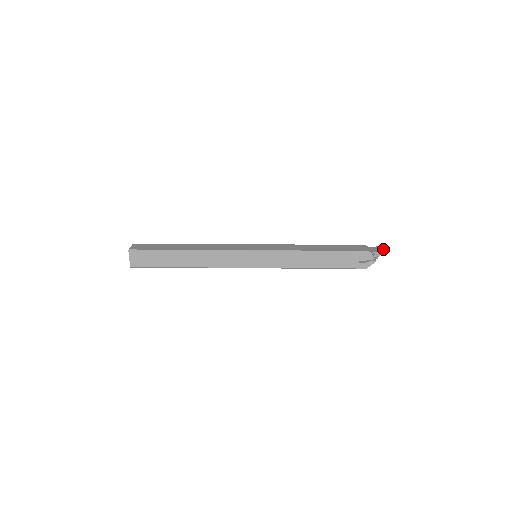
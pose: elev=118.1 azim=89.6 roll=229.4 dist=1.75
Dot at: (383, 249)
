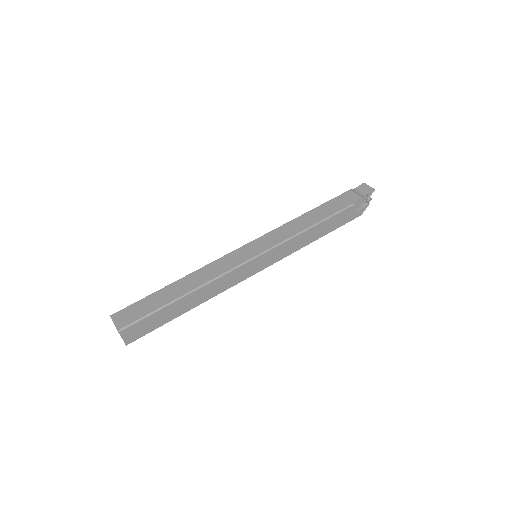
Dot at: (370, 187)
